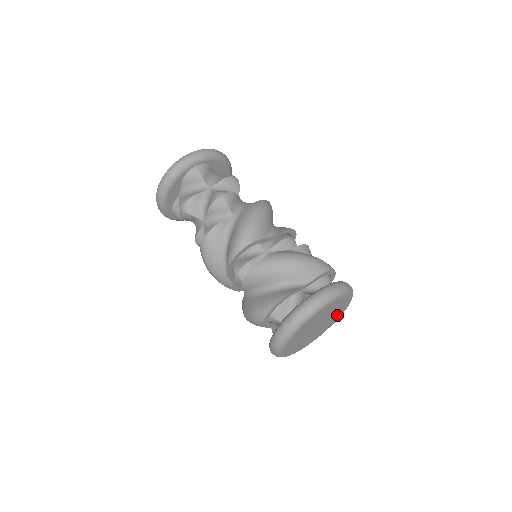
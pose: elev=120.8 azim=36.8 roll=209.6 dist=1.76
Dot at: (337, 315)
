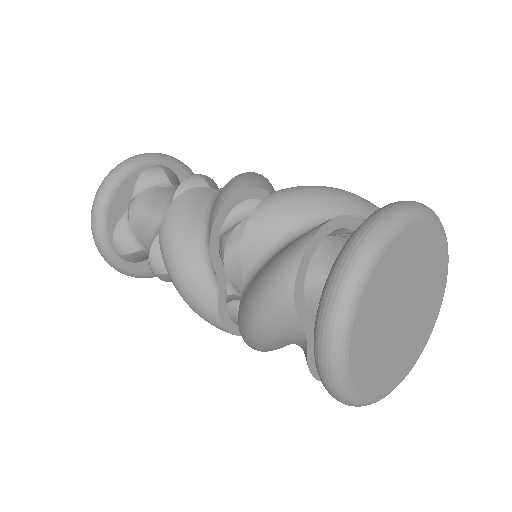
Dot at: (427, 319)
